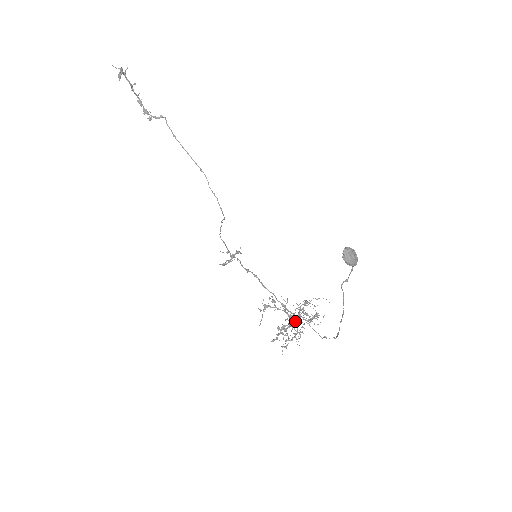
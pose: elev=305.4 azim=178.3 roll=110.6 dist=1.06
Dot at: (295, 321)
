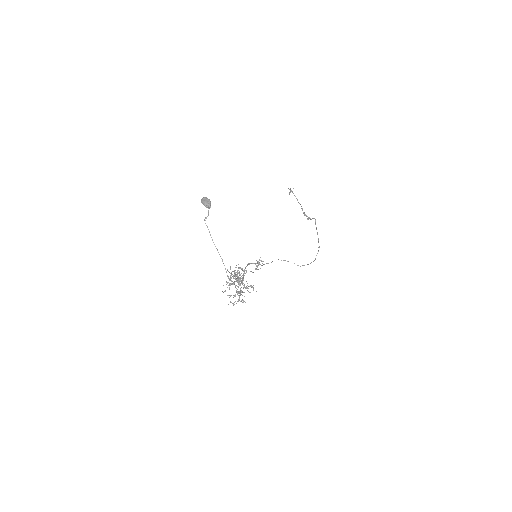
Dot at: (235, 281)
